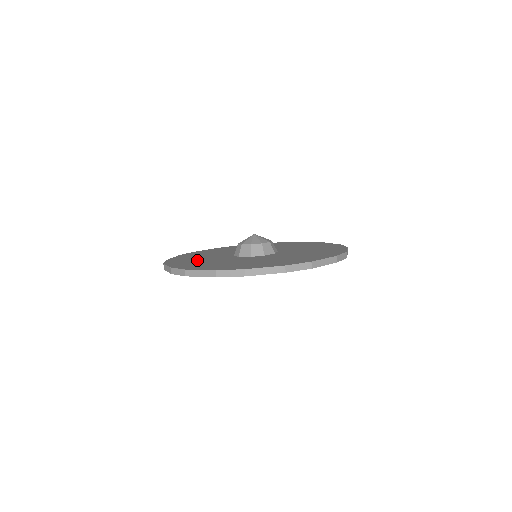
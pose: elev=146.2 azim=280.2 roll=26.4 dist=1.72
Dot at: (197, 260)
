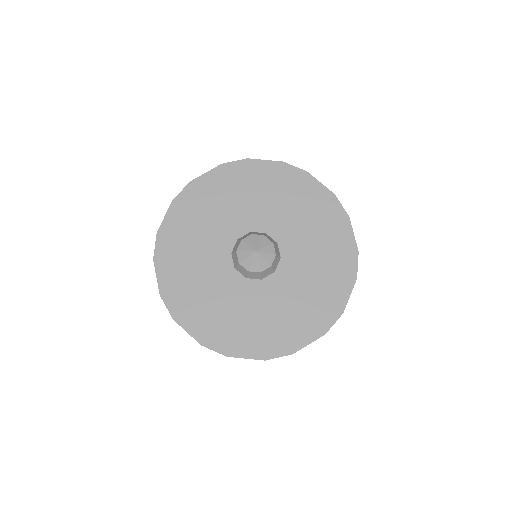
Dot at: (189, 263)
